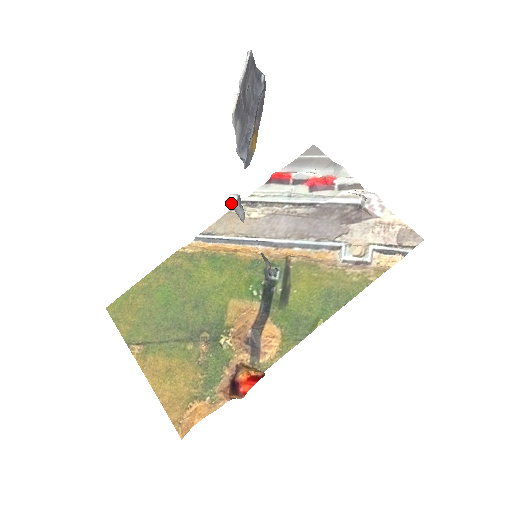
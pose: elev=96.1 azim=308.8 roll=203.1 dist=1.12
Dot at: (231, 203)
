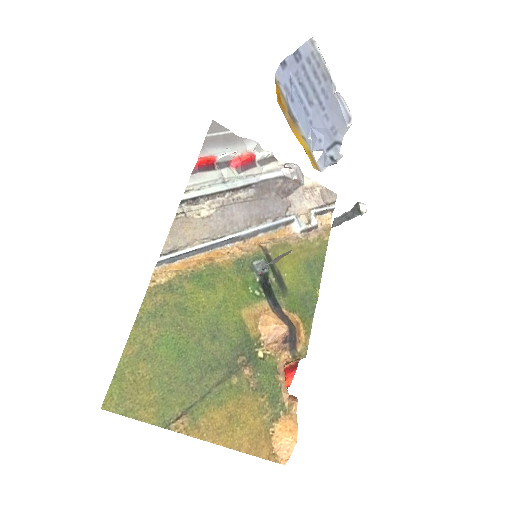
Dot at: occluded
